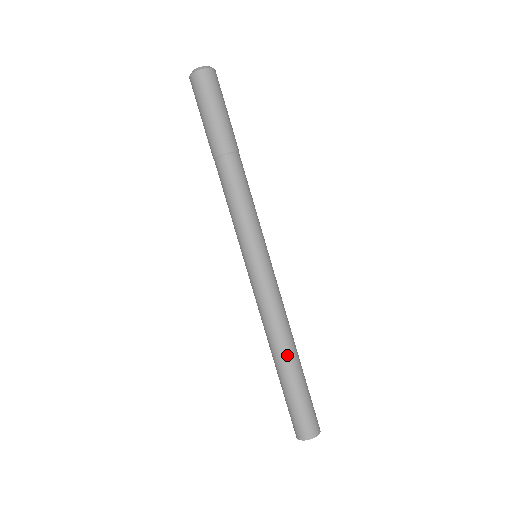
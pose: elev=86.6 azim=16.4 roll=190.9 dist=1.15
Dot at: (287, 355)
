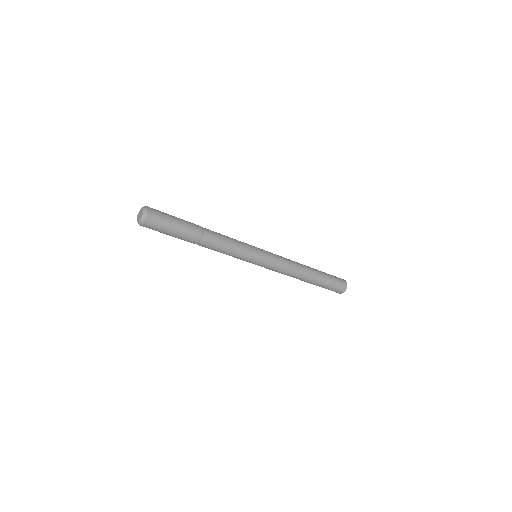
Dot at: (301, 280)
